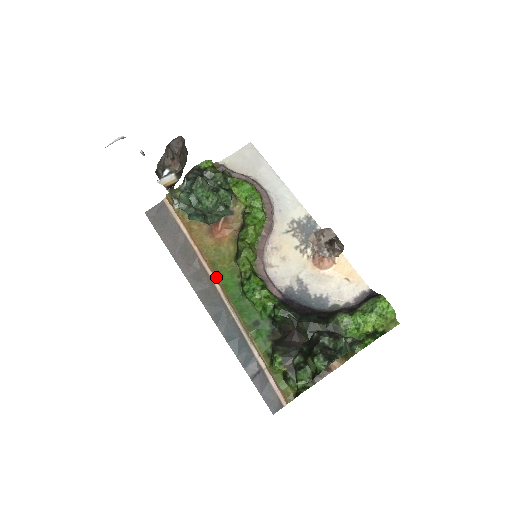
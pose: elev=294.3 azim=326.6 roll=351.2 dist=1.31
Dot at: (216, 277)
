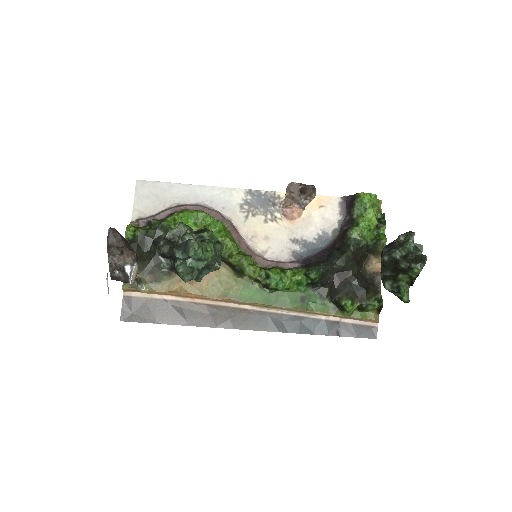
Dot at: (239, 302)
